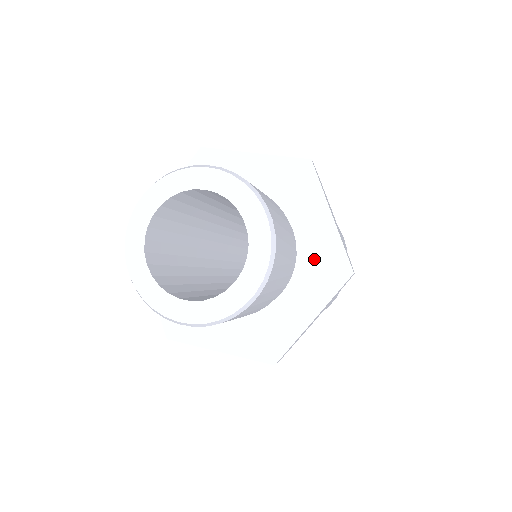
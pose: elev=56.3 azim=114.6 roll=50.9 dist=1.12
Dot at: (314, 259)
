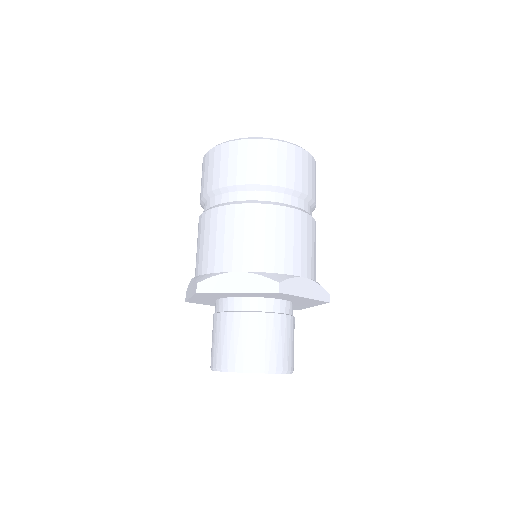
Dot at: occluded
